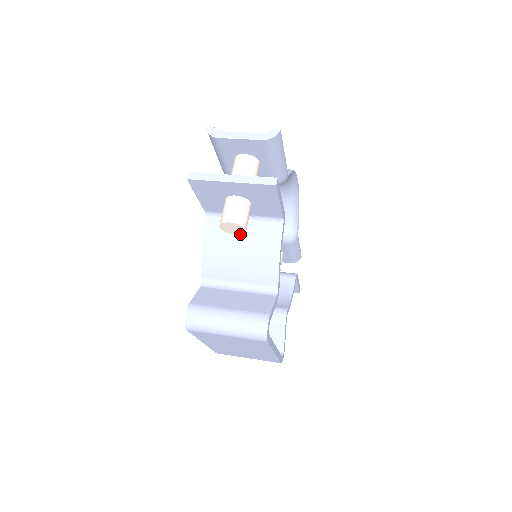
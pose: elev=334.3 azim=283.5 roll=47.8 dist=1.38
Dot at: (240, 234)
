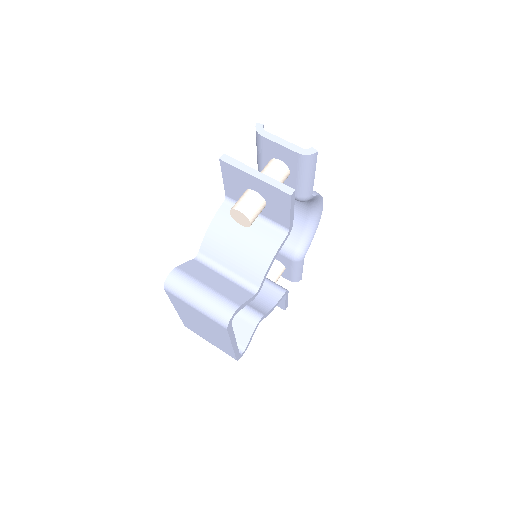
Dot at: (245, 226)
